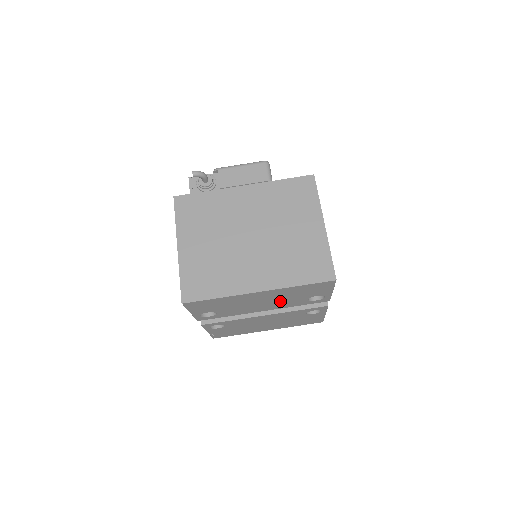
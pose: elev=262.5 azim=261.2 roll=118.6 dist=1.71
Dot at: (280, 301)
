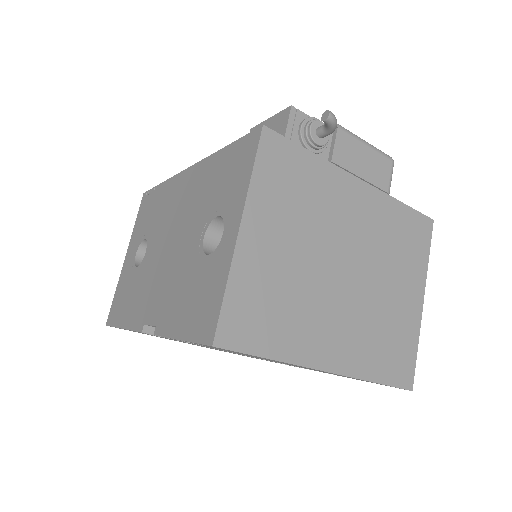
Dot at: occluded
